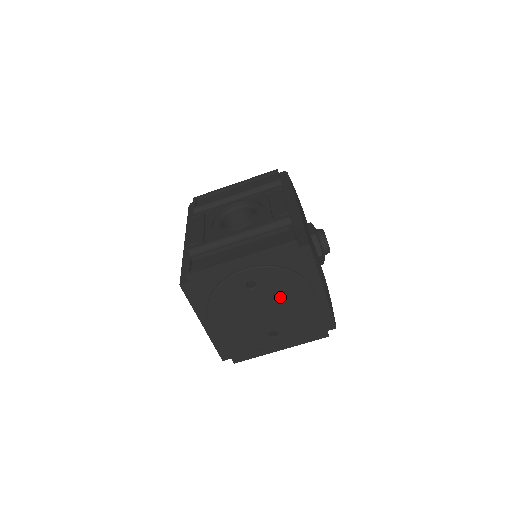
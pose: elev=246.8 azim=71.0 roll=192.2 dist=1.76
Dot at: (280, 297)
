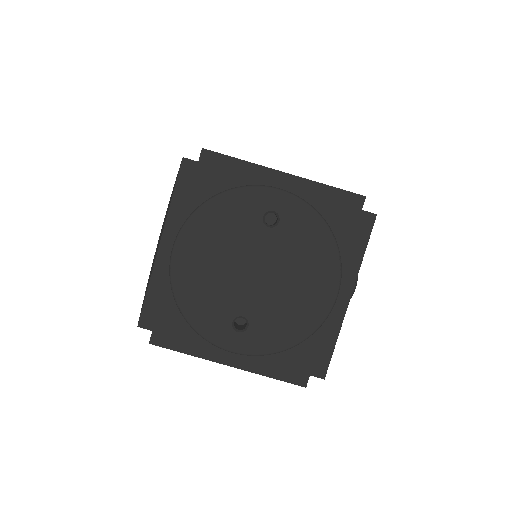
Dot at: (293, 265)
